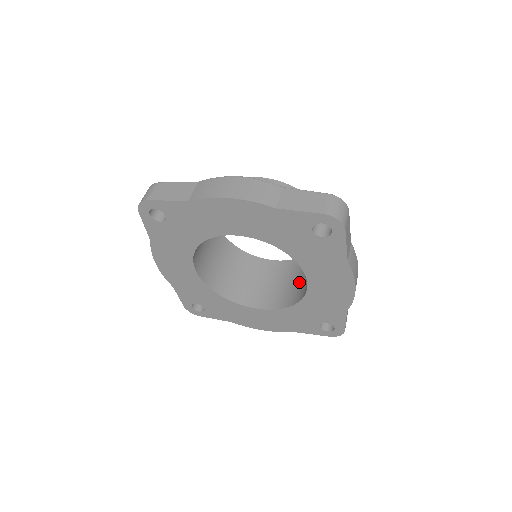
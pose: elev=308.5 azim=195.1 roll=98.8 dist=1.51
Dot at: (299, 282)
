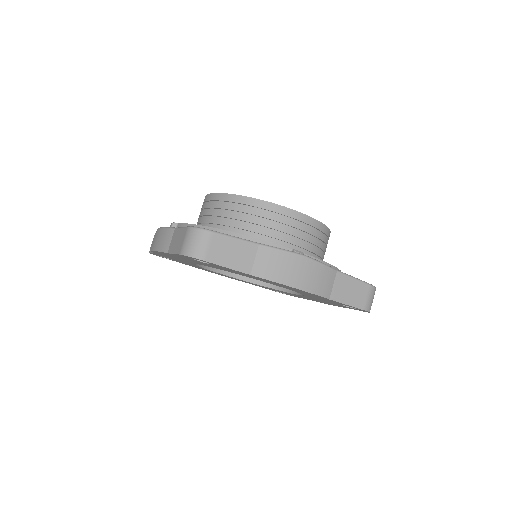
Dot at: occluded
